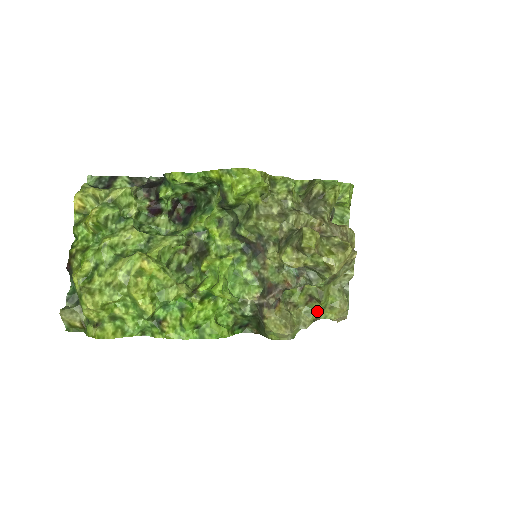
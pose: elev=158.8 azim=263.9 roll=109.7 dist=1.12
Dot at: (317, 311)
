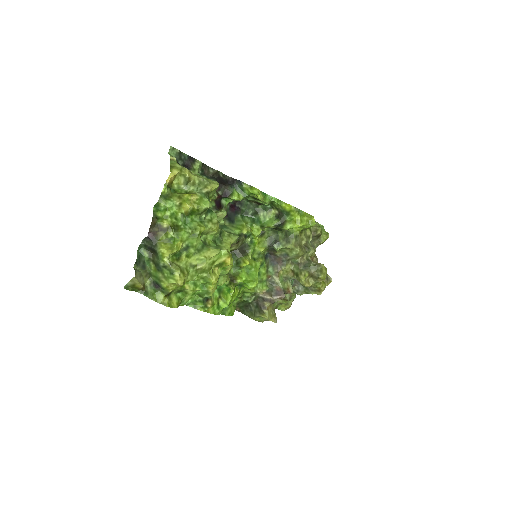
Dot at: (278, 304)
